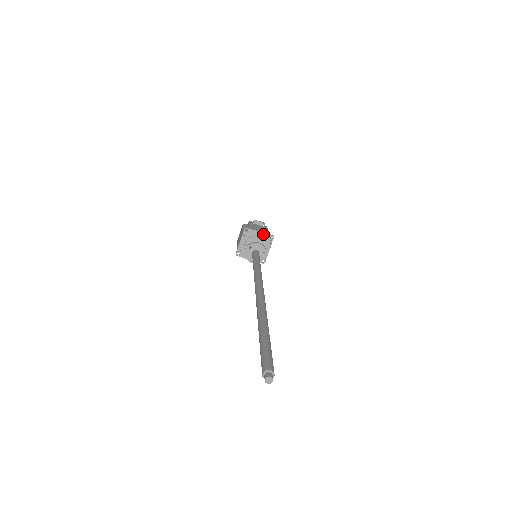
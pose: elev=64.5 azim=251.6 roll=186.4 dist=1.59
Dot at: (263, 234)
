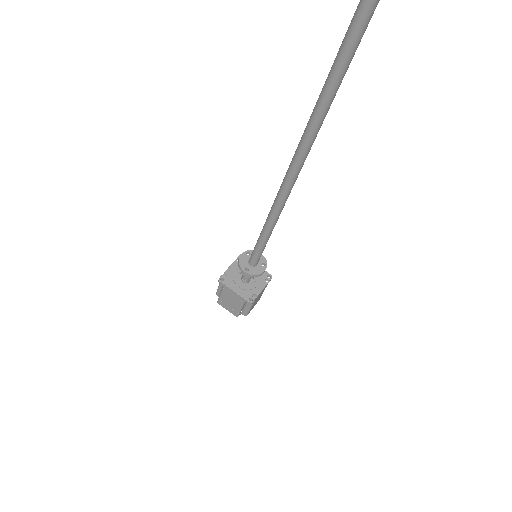
Dot at: occluded
